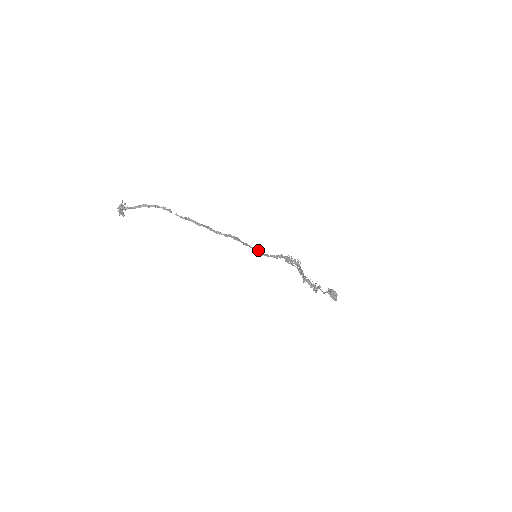
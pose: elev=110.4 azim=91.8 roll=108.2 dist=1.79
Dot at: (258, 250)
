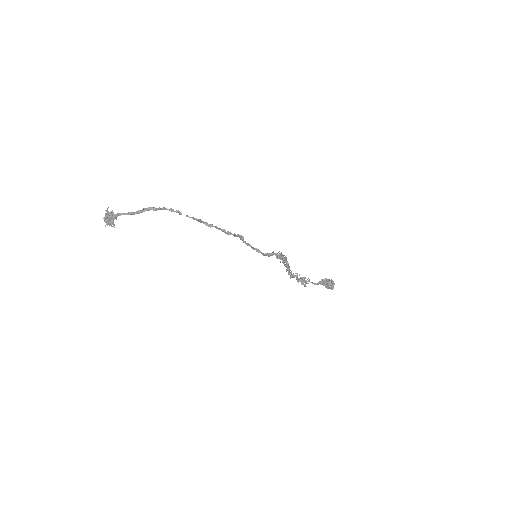
Dot at: (257, 249)
